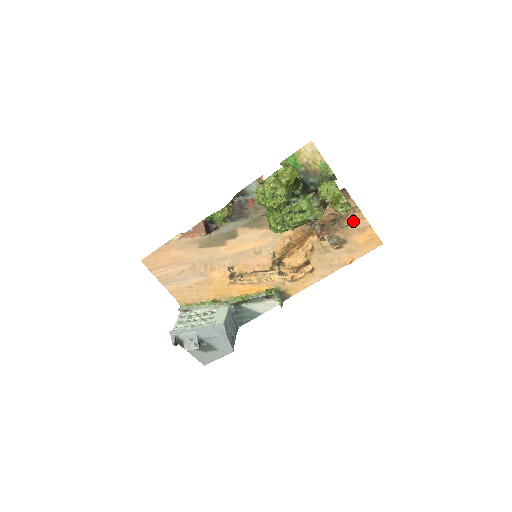
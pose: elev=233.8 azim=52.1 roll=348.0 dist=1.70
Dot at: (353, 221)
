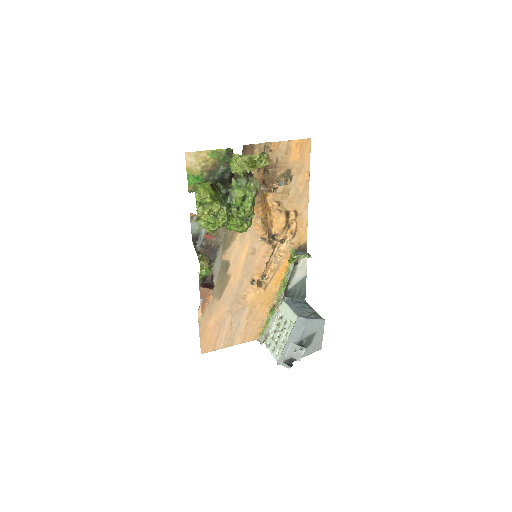
Dot at: (276, 154)
